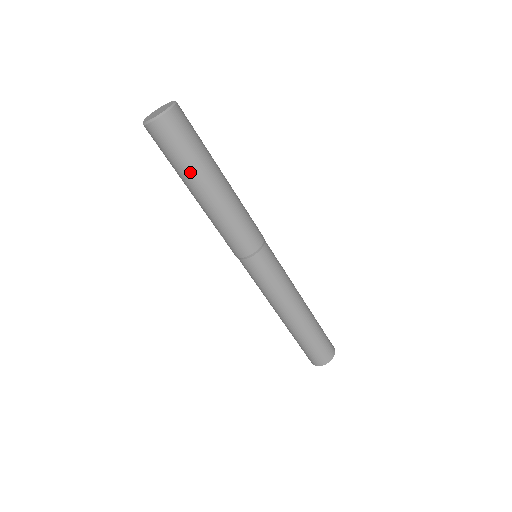
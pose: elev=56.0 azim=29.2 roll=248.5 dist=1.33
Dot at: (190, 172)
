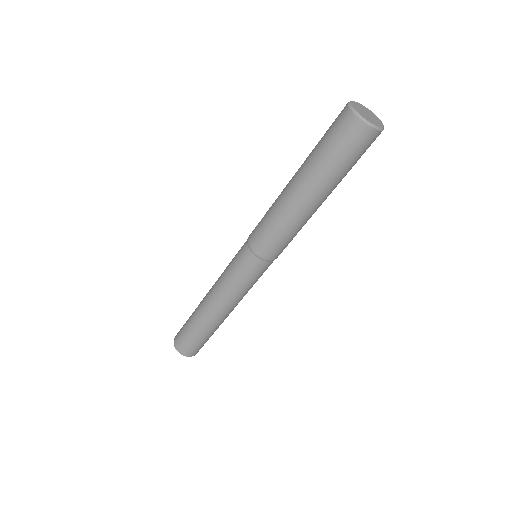
Dot at: (316, 169)
